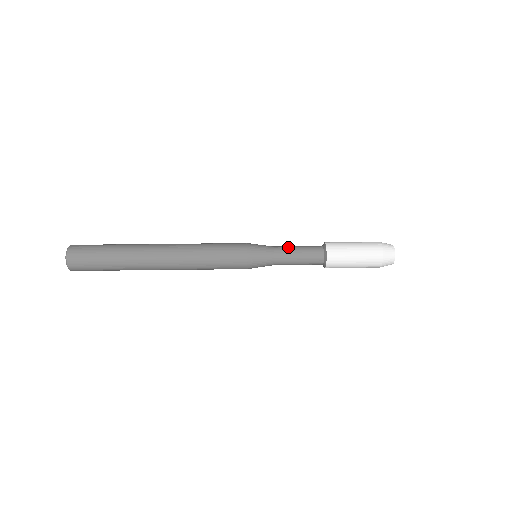
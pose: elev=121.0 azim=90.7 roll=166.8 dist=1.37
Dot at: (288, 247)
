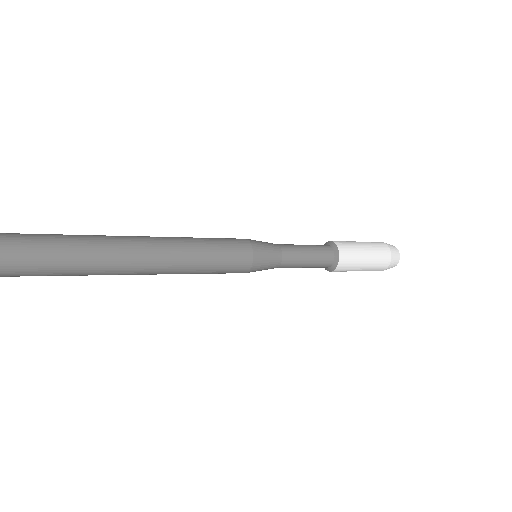
Dot at: occluded
